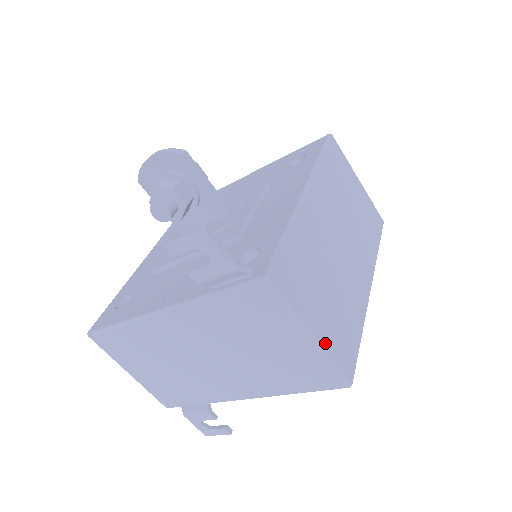
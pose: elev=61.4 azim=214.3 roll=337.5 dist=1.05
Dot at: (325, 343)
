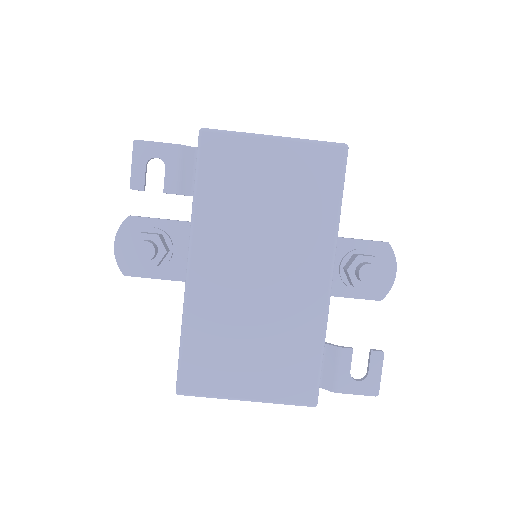
Dot at: (292, 139)
